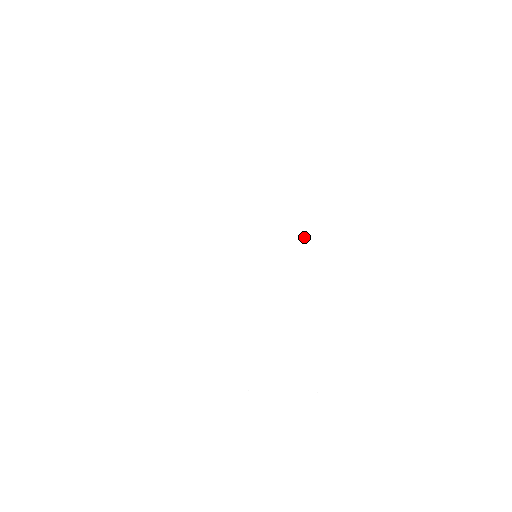
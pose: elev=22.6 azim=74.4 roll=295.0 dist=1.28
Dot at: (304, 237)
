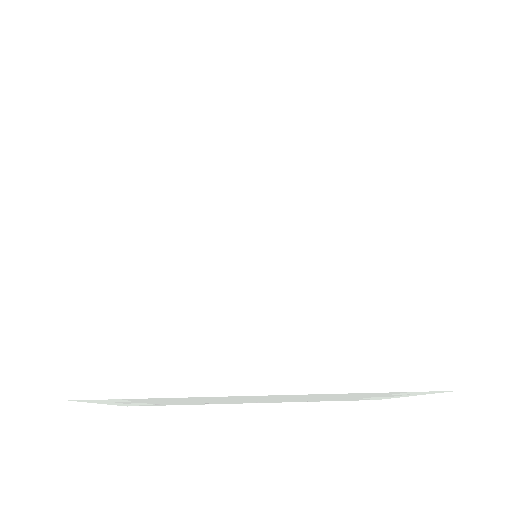
Dot at: (292, 186)
